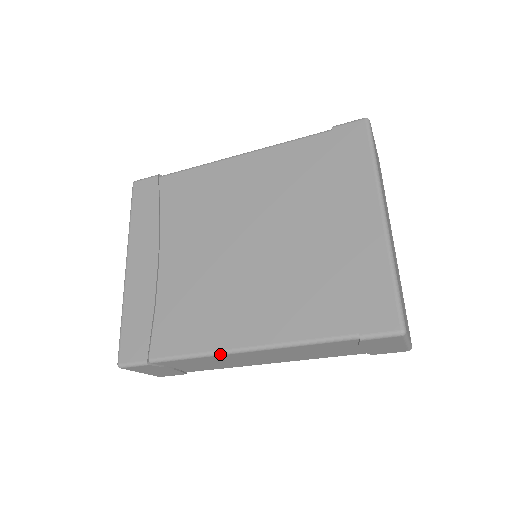
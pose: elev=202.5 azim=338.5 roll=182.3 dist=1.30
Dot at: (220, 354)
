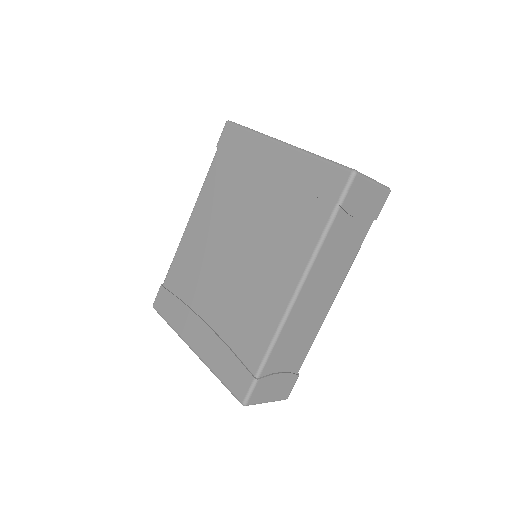
Dot at: (286, 317)
